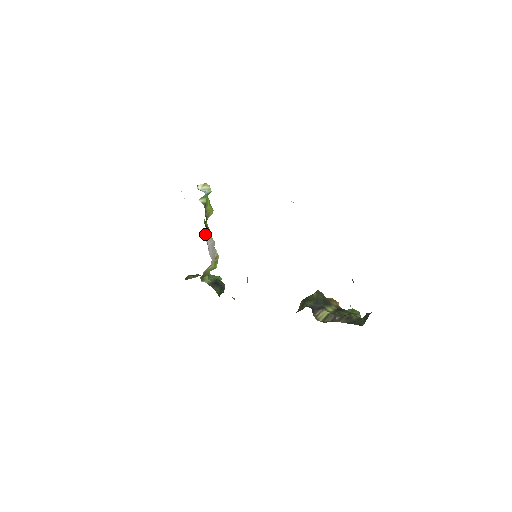
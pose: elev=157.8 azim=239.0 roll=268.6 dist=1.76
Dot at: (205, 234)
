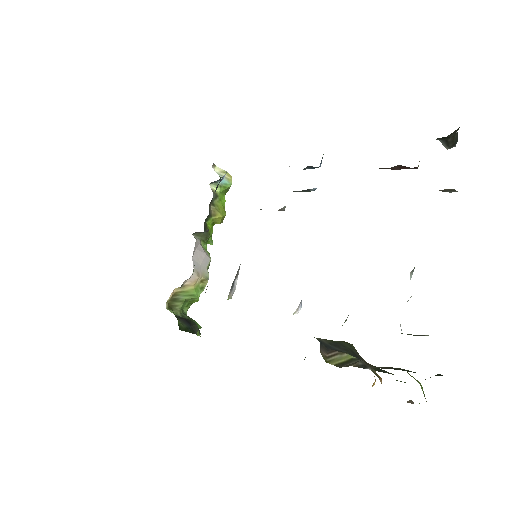
Dot at: (201, 240)
